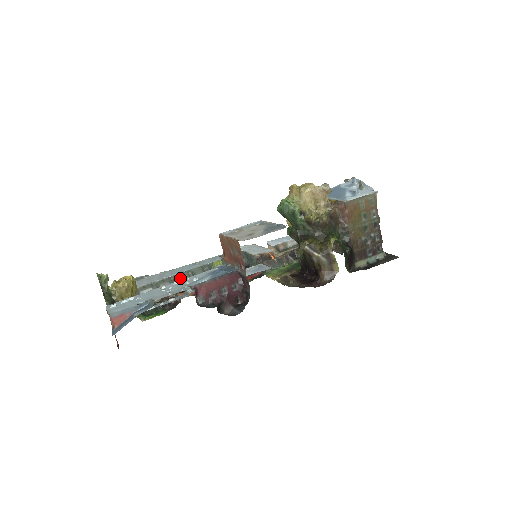
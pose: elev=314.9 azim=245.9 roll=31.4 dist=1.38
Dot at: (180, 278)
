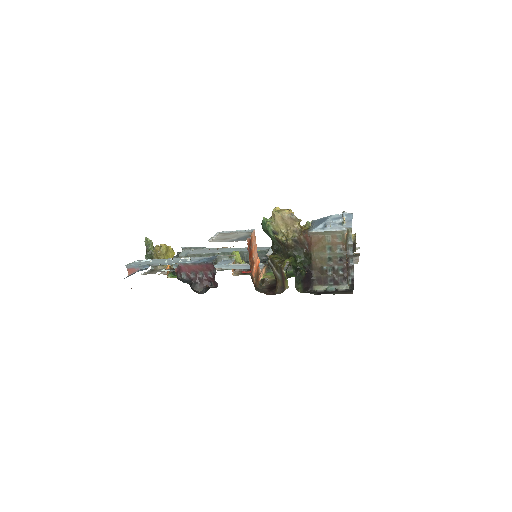
Dot at: (222, 256)
